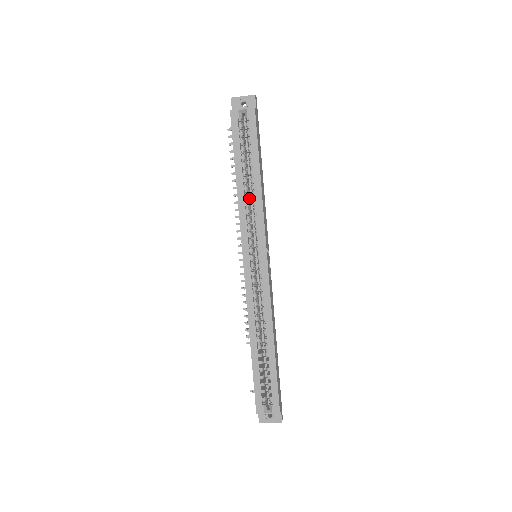
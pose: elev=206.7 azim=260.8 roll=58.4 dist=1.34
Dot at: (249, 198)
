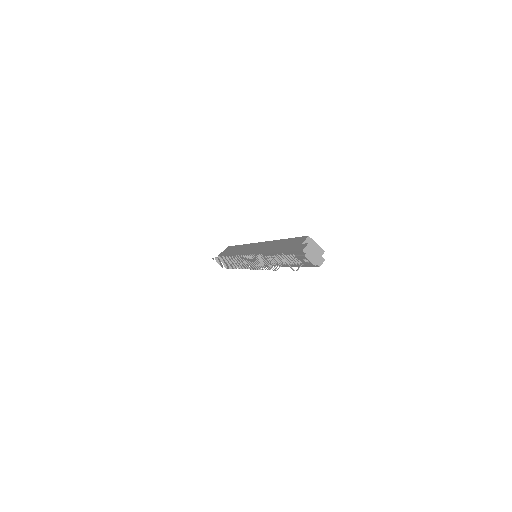
Dot at: occluded
